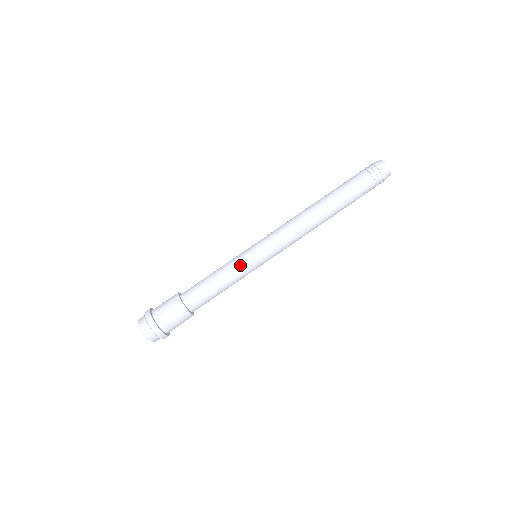
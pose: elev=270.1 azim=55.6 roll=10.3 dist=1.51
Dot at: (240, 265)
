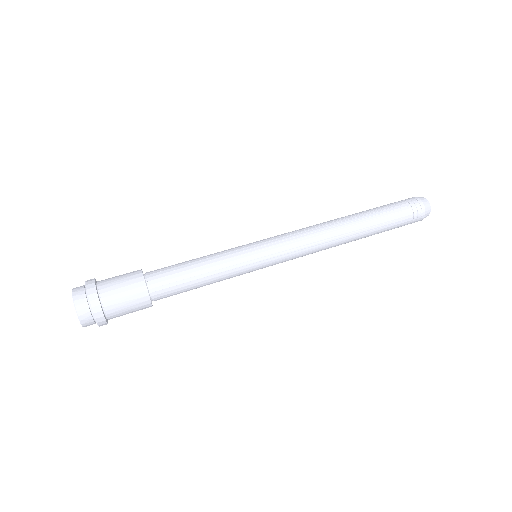
Dot at: (235, 255)
